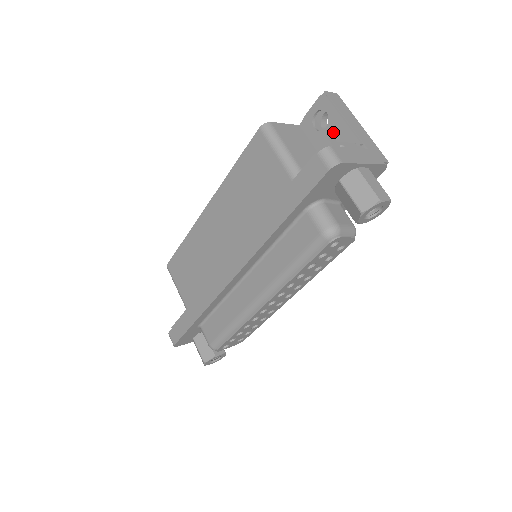
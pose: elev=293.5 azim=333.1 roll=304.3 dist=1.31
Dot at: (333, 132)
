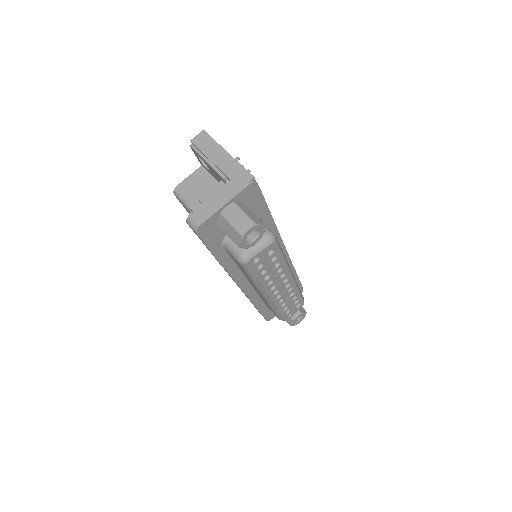
Dot at: (212, 171)
